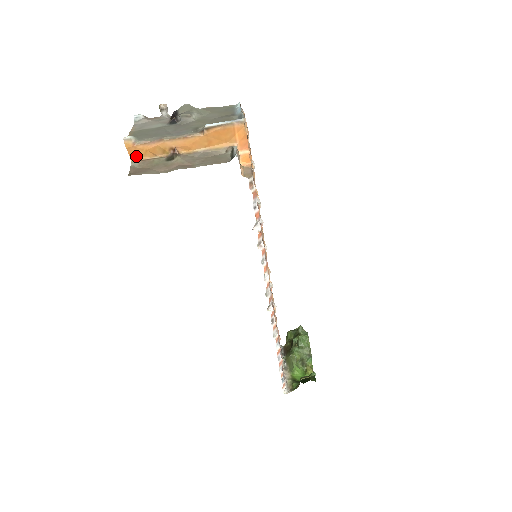
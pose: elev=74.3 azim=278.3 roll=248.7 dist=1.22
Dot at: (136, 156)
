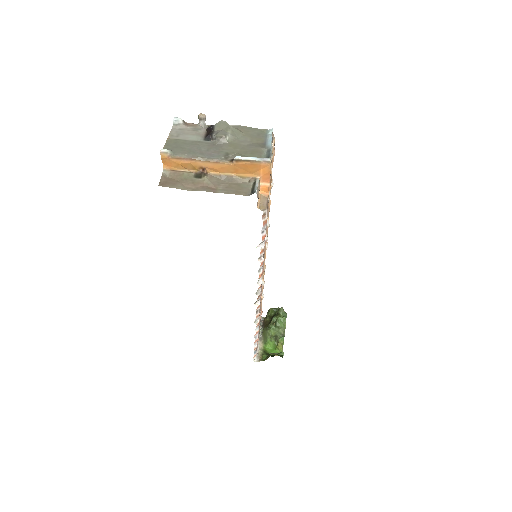
Dot at: (169, 166)
